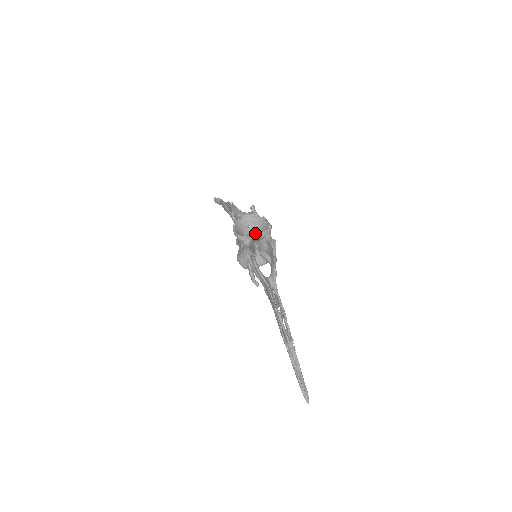
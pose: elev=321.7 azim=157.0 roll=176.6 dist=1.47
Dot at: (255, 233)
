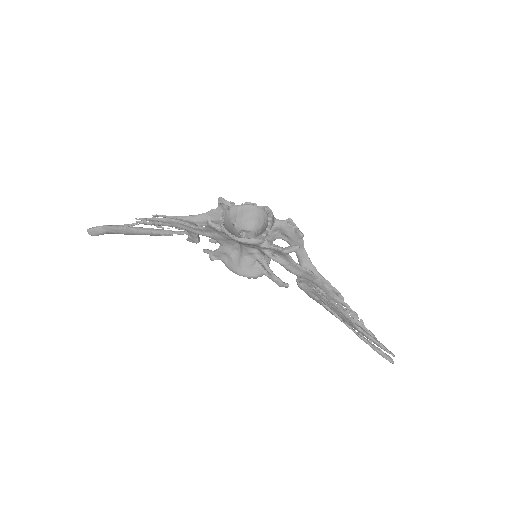
Dot at: (244, 229)
